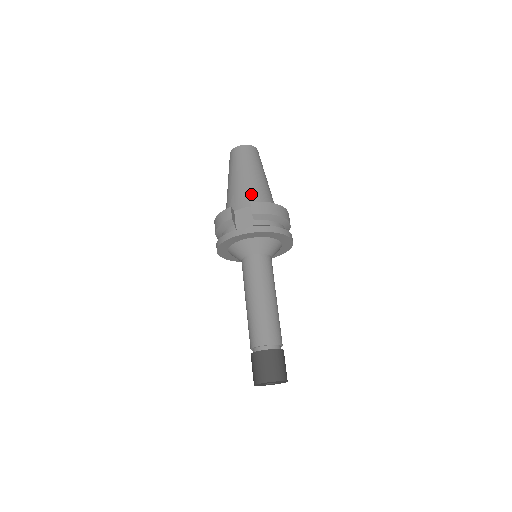
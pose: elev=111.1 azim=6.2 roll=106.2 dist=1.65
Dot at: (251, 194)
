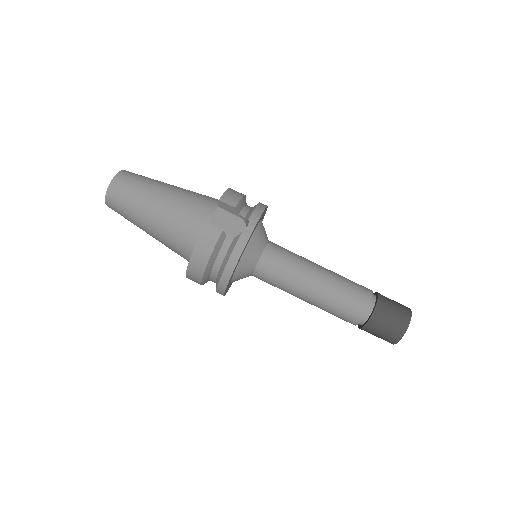
Dot at: (197, 201)
